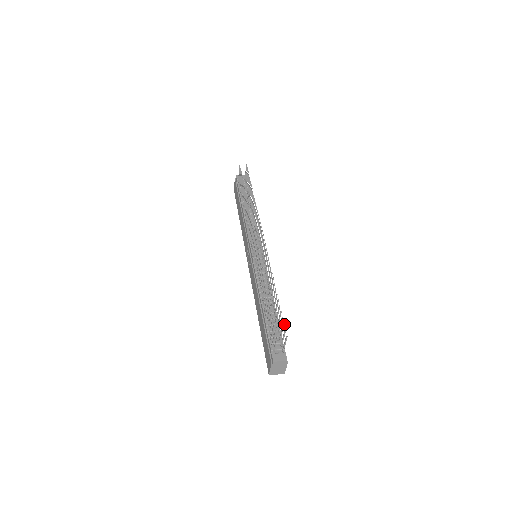
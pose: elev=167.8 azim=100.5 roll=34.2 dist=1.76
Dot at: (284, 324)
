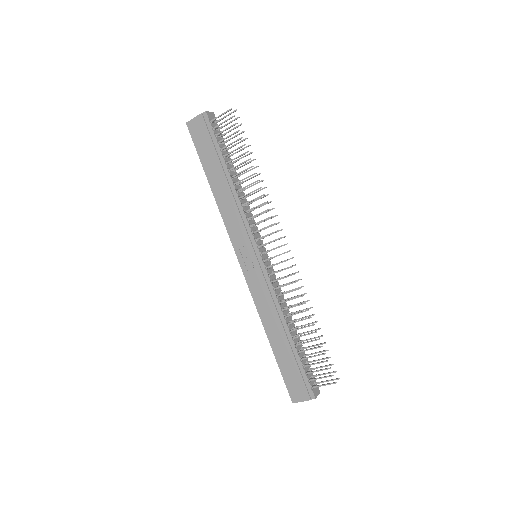
Dot at: occluded
